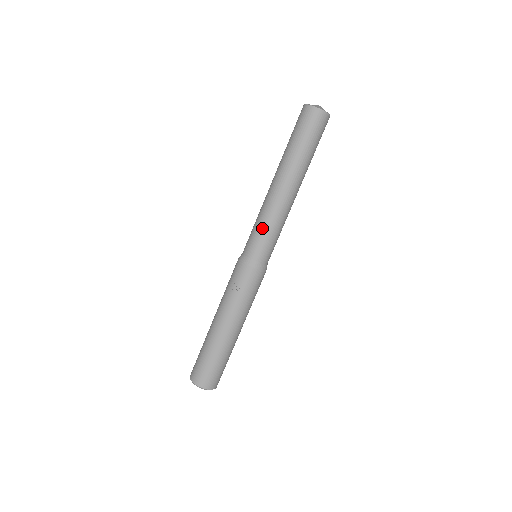
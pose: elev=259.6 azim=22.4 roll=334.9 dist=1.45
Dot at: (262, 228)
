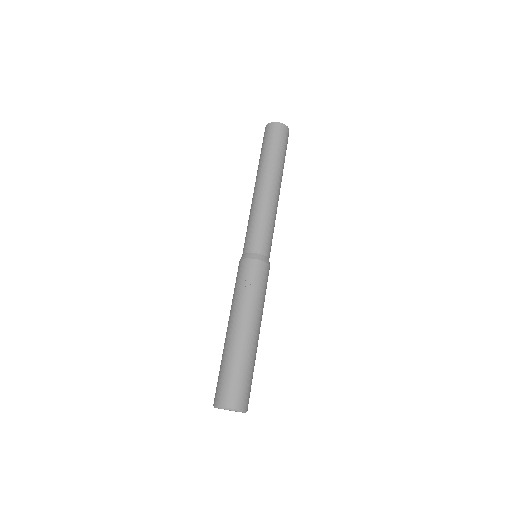
Dot at: (260, 223)
